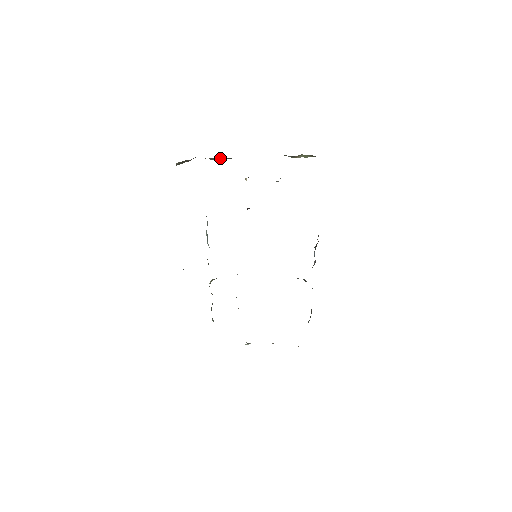
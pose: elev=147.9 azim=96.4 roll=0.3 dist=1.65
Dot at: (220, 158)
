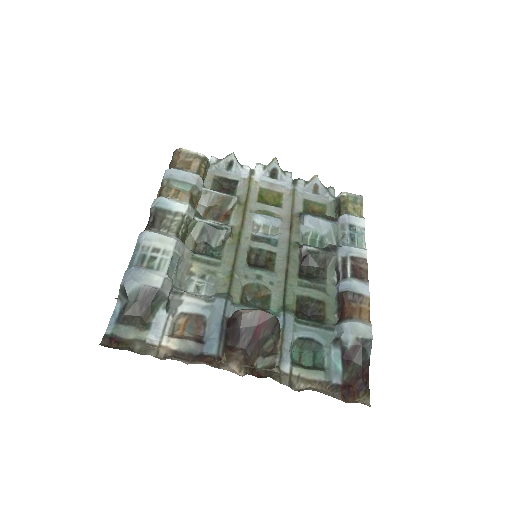
Dot at: occluded
